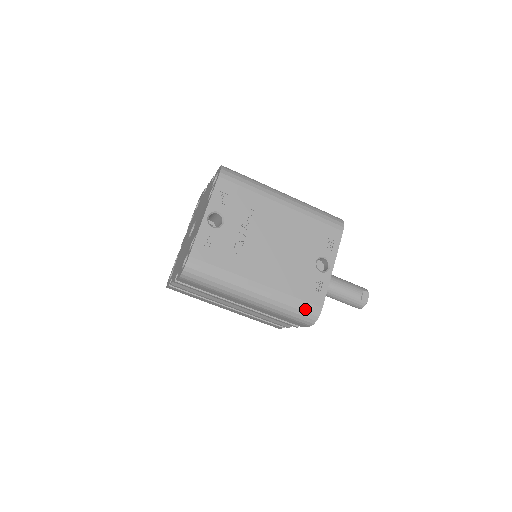
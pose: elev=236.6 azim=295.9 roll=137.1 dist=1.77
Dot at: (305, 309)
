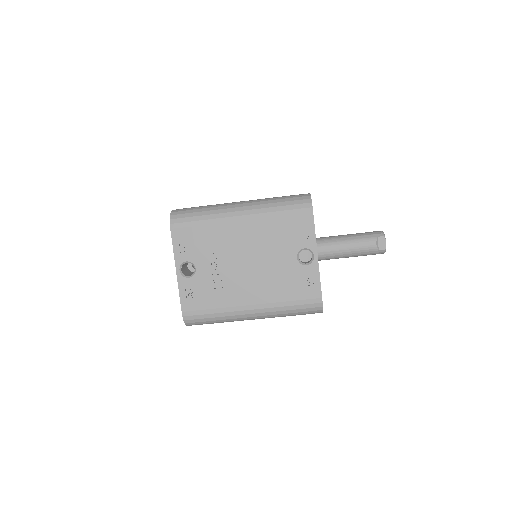
Dot at: (306, 306)
